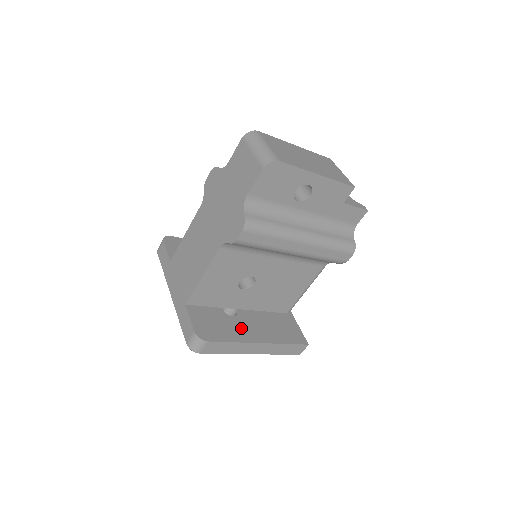
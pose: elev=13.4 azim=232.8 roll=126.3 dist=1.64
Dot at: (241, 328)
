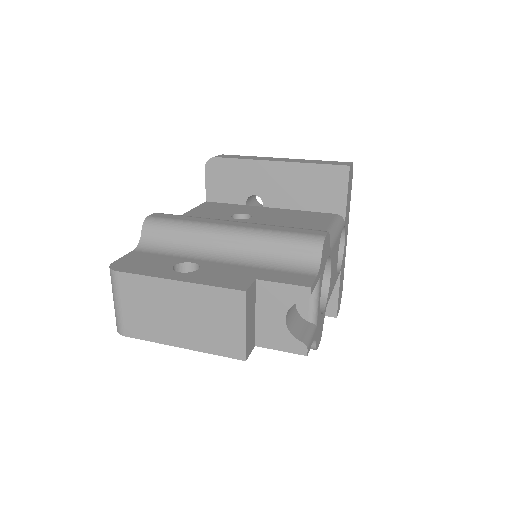
Dot at: occluded
